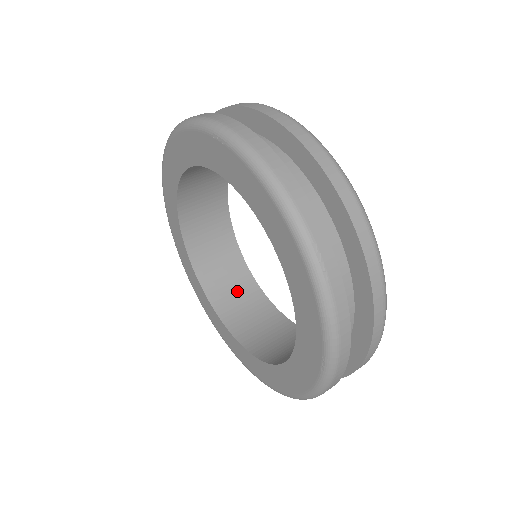
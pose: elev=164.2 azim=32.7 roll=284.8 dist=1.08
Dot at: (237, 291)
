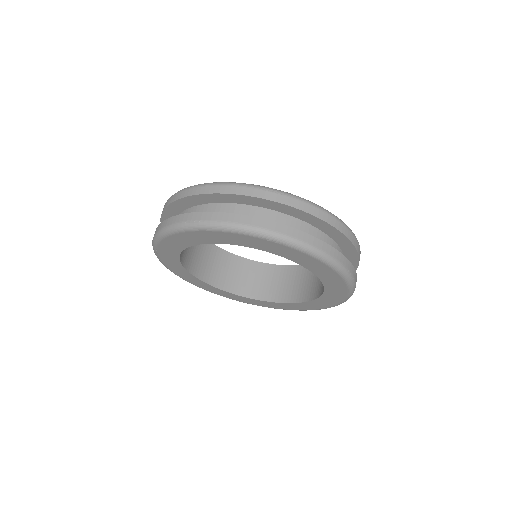
Dot at: (220, 265)
